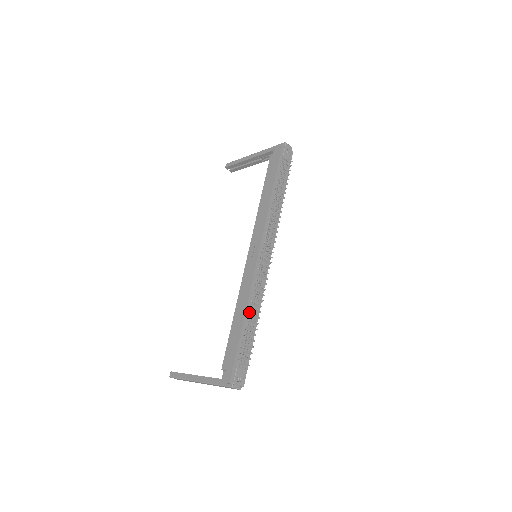
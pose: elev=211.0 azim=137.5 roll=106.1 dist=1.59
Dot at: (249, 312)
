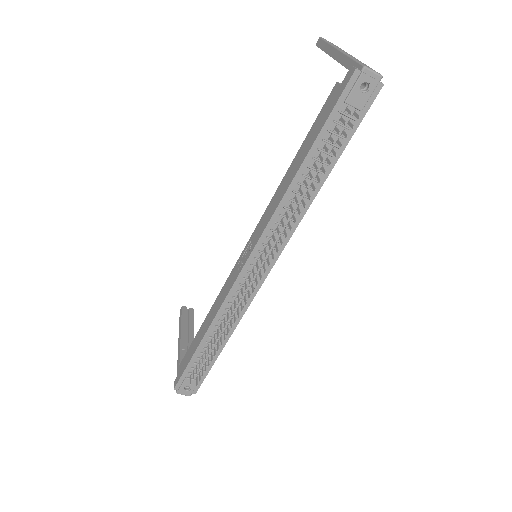
Dot at: (213, 331)
